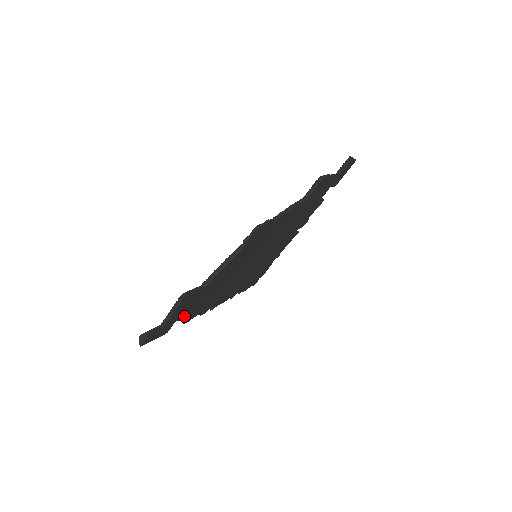
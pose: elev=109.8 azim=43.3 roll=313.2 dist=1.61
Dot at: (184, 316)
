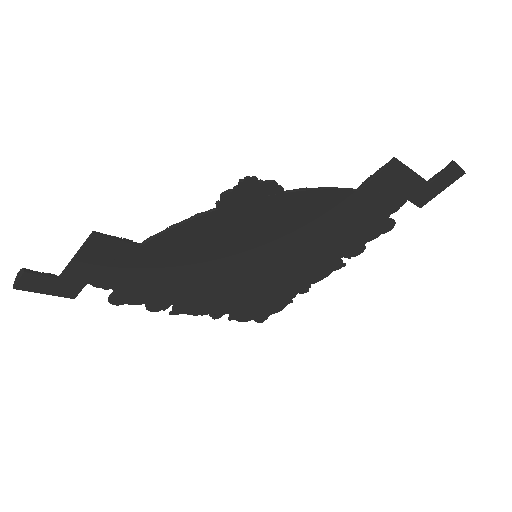
Dot at: (107, 285)
